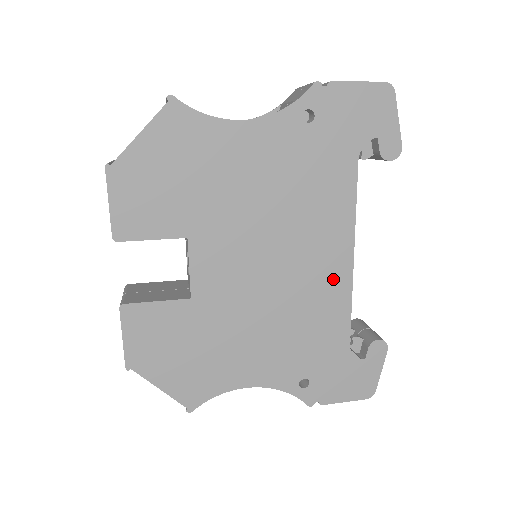
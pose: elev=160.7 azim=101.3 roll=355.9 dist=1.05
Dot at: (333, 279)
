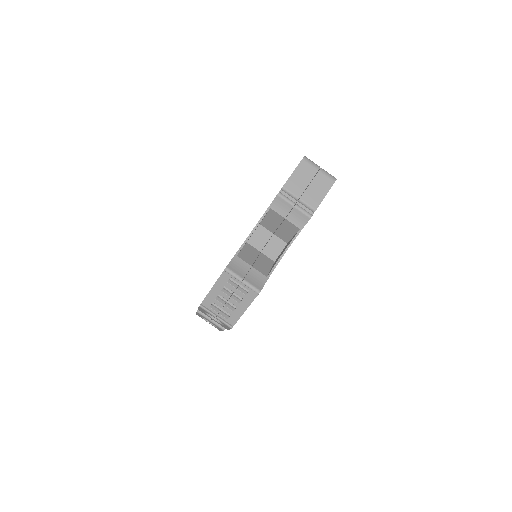
Dot at: occluded
